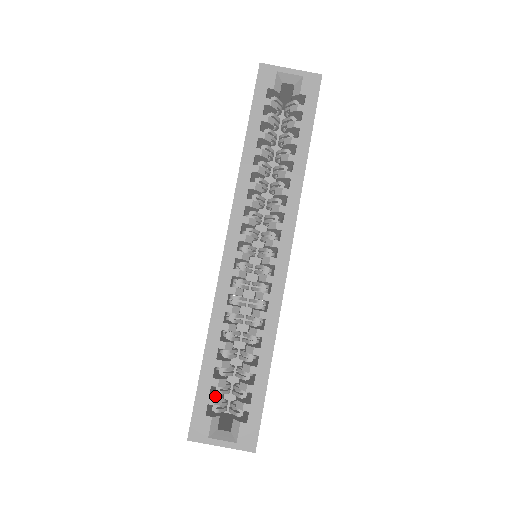
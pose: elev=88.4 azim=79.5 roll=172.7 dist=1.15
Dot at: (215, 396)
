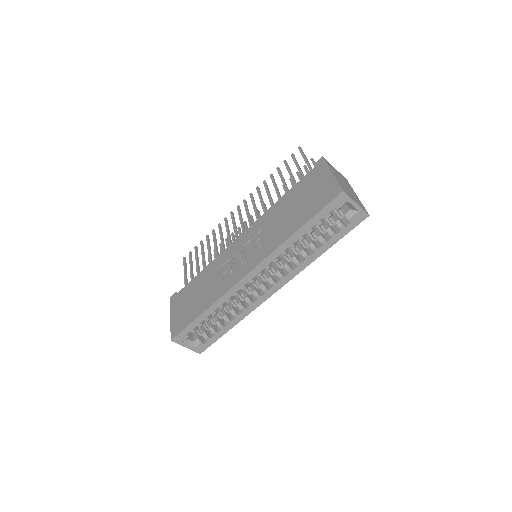
Dot at: (195, 328)
